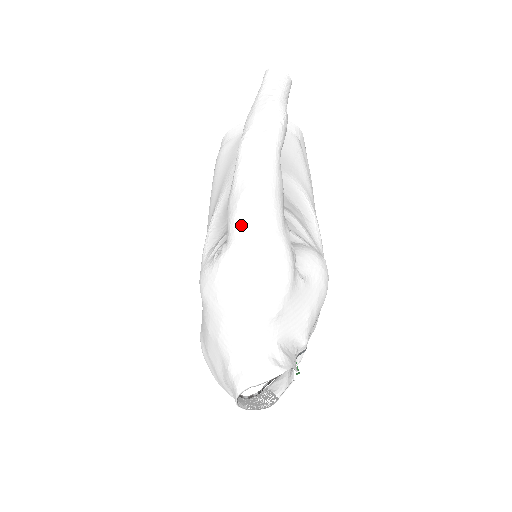
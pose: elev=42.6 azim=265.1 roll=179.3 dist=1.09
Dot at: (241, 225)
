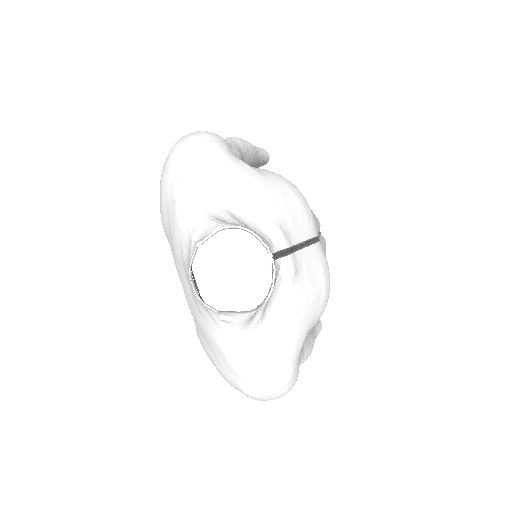
Dot at: occluded
